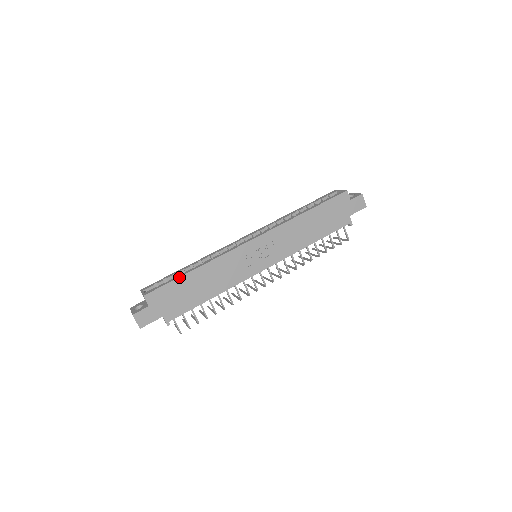
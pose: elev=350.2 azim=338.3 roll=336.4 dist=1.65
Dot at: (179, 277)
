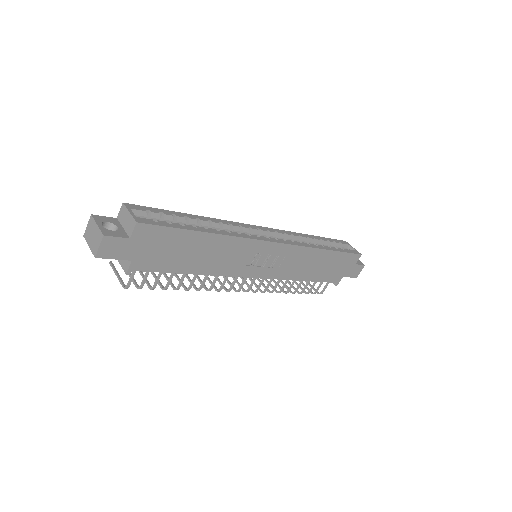
Dot at: (189, 229)
